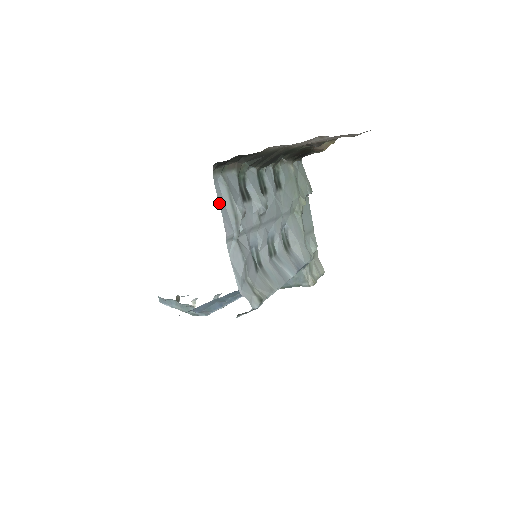
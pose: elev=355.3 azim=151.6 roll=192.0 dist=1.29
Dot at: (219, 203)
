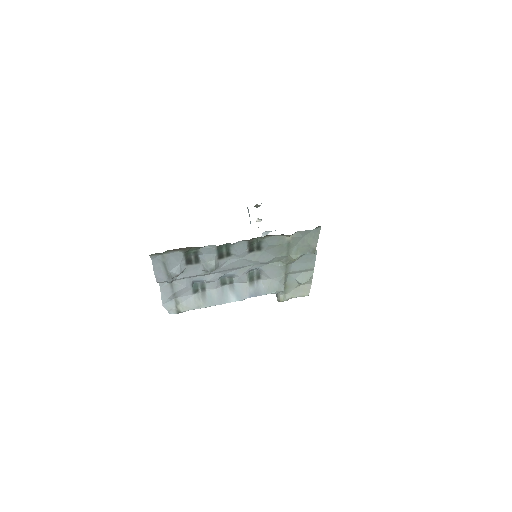
Dot at: (154, 268)
